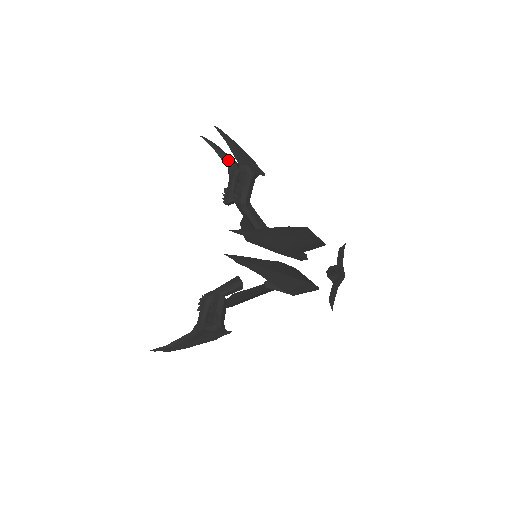
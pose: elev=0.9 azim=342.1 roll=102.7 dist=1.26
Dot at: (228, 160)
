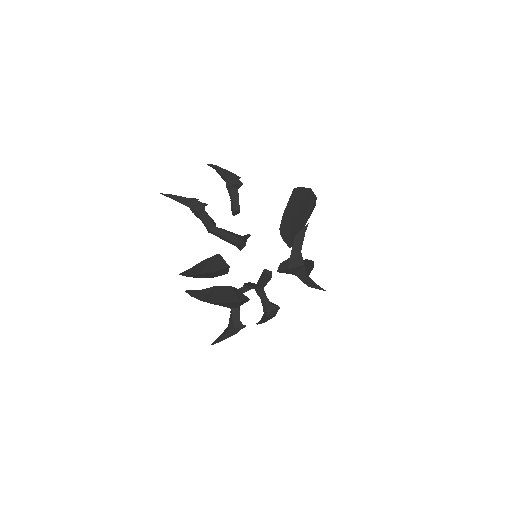
Dot at: (222, 177)
